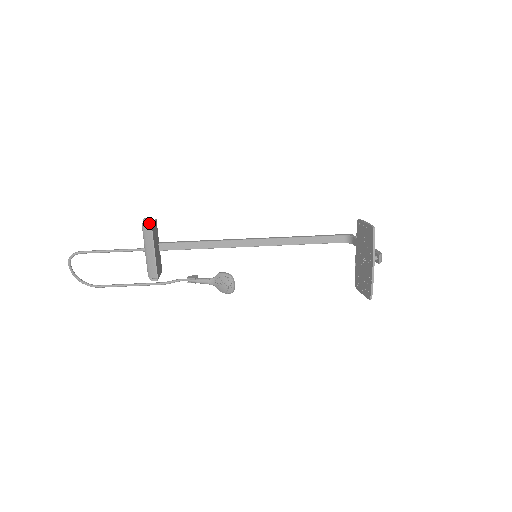
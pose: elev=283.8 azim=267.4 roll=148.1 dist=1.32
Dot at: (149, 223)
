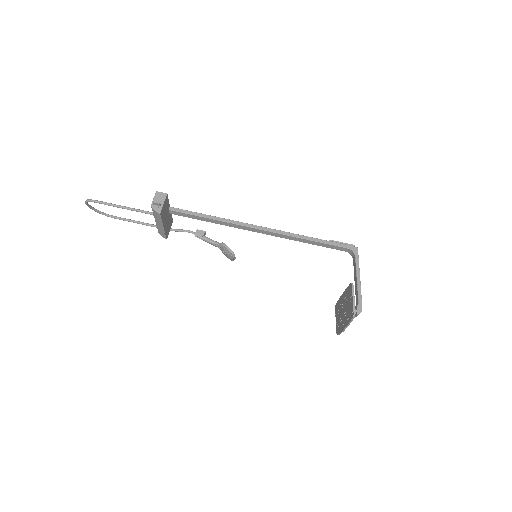
Dot at: (158, 206)
